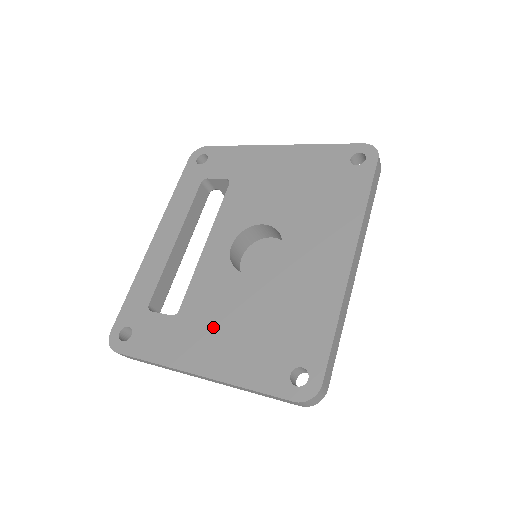
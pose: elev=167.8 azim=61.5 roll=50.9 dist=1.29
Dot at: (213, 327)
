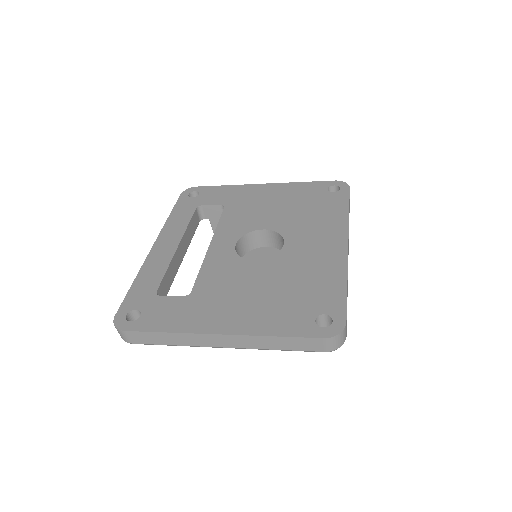
Dot at: (230, 299)
